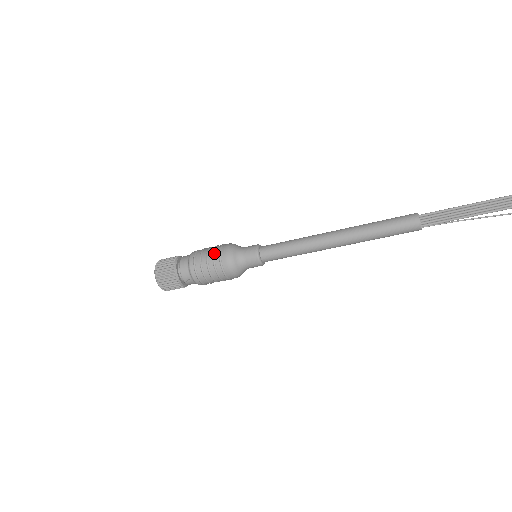
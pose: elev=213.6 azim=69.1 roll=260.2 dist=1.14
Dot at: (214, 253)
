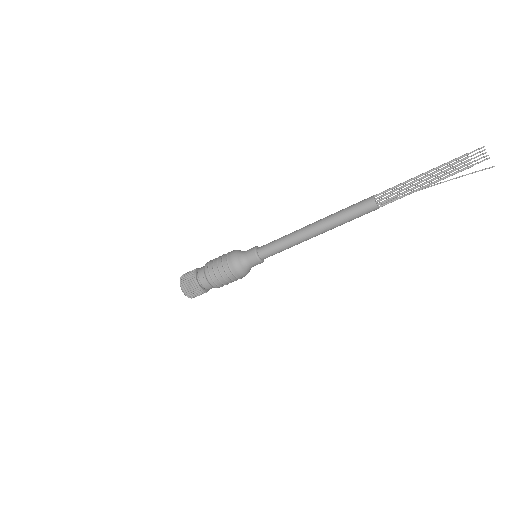
Dot at: (225, 254)
